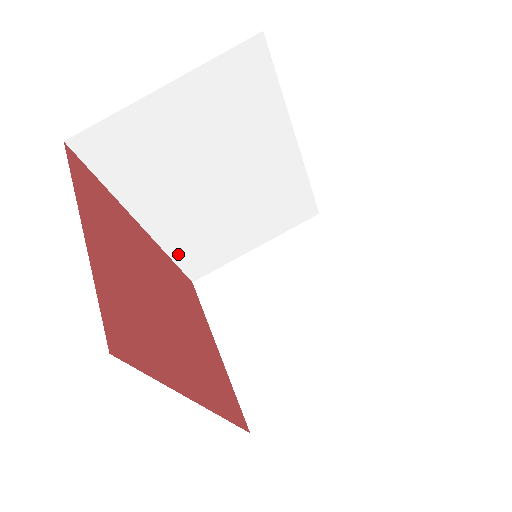
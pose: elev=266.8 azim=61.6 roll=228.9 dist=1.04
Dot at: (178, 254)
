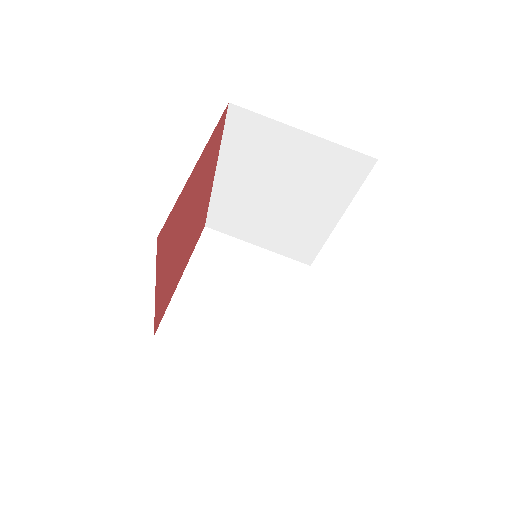
Dot at: (216, 205)
